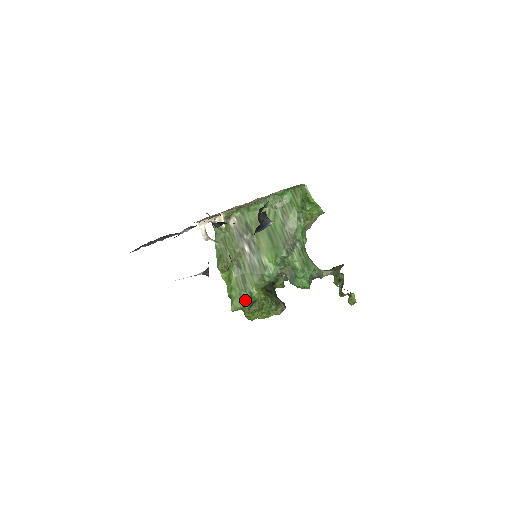
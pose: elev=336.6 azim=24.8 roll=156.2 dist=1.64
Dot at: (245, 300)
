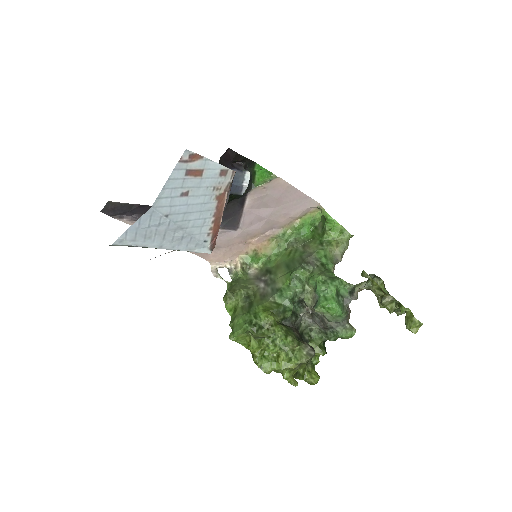
Dot at: (247, 321)
